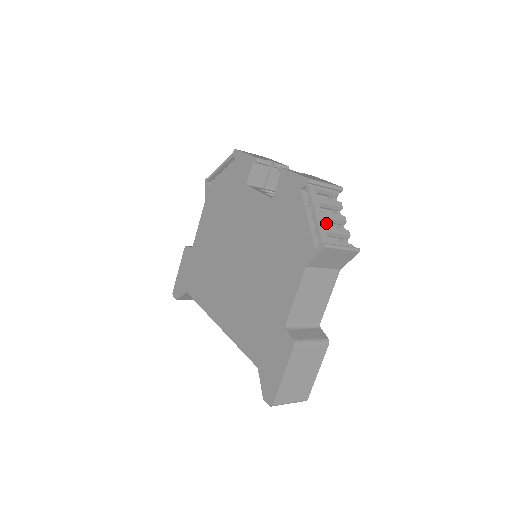
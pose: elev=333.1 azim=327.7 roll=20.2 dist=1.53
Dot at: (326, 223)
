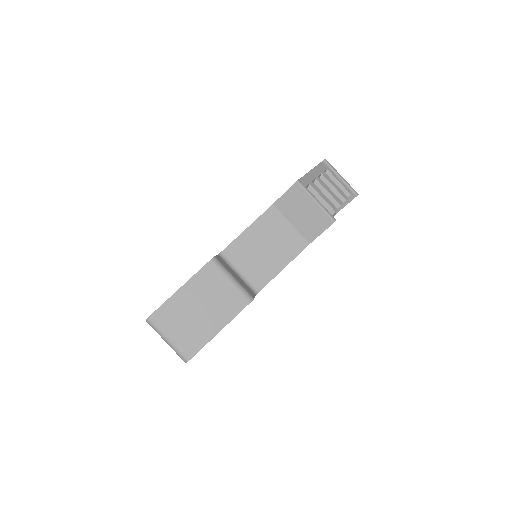
Dot at: occluded
